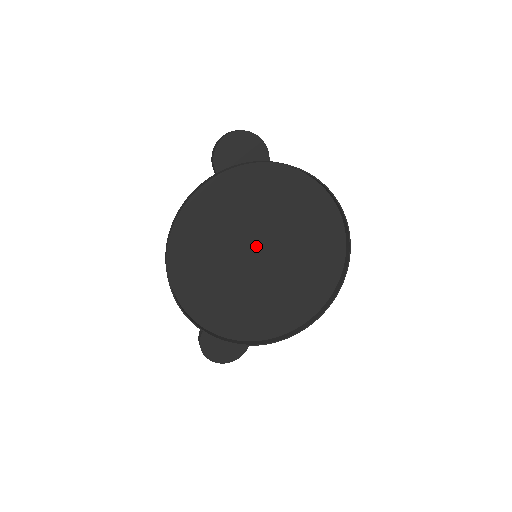
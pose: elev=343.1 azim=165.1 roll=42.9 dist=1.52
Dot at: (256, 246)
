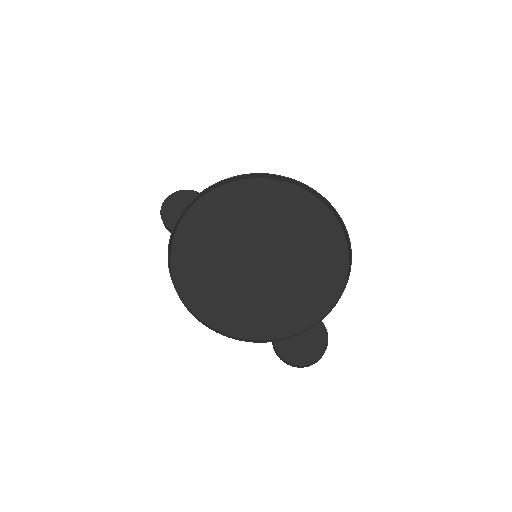
Dot at: (248, 249)
